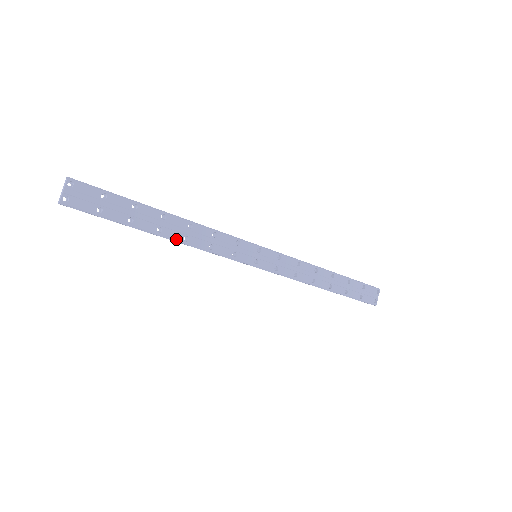
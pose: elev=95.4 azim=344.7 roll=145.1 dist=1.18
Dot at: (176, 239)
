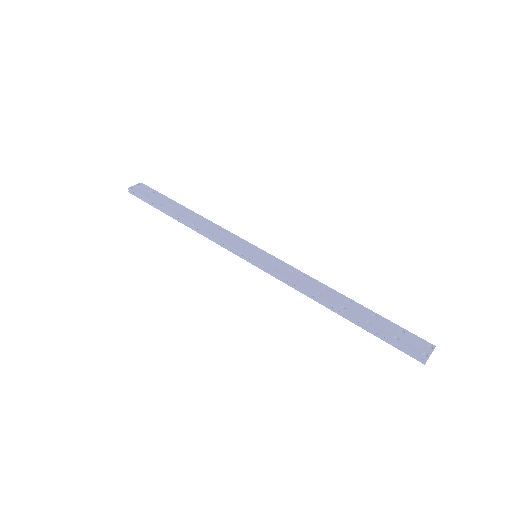
Dot at: (188, 222)
